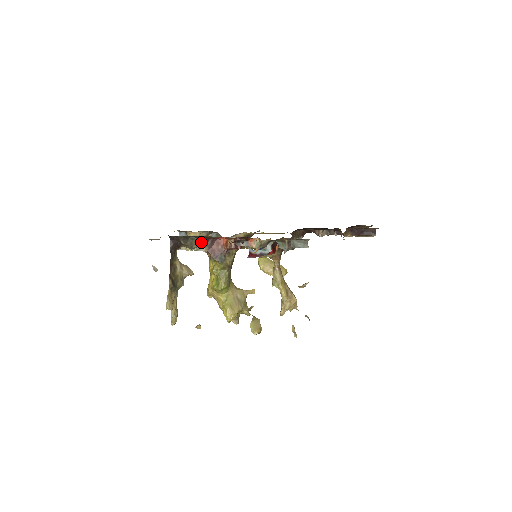
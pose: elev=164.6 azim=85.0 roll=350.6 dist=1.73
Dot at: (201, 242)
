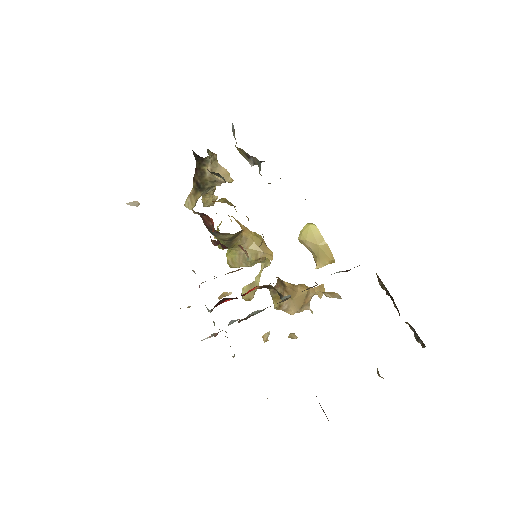
Dot at: occluded
